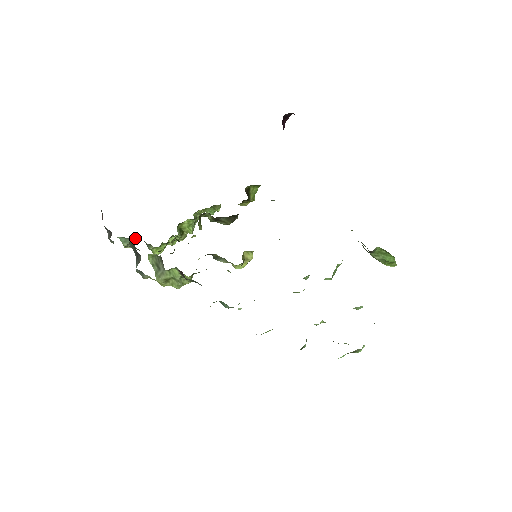
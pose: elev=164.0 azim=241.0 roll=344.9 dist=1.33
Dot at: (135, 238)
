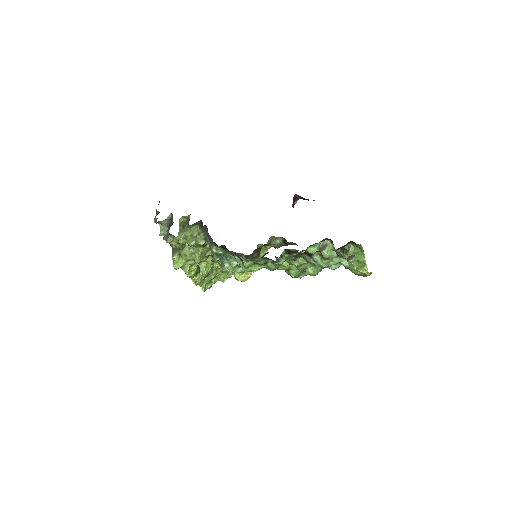
Dot at: occluded
